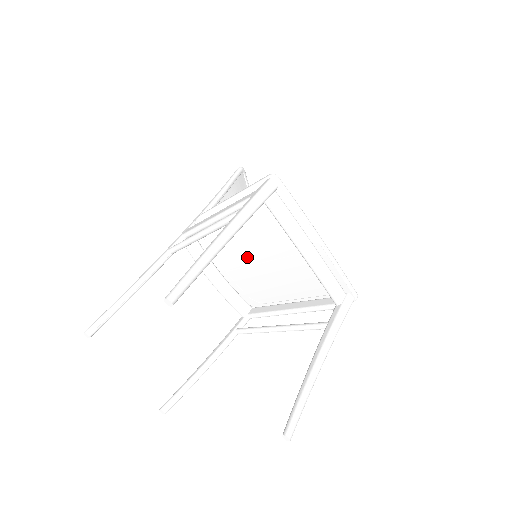
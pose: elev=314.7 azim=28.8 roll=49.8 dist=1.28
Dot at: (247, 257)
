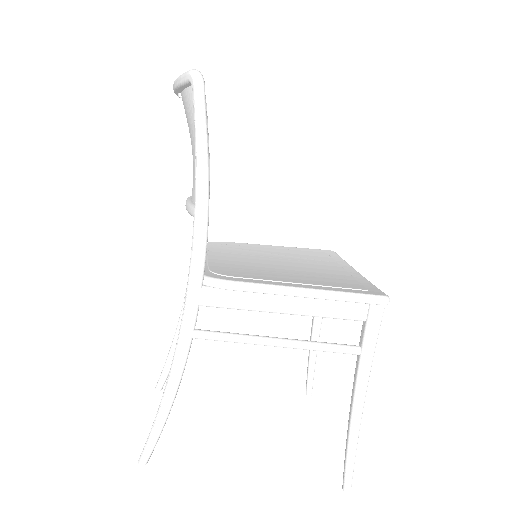
Dot at: occluded
